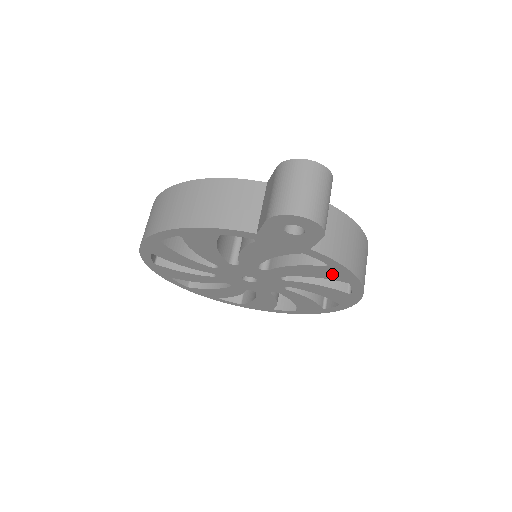
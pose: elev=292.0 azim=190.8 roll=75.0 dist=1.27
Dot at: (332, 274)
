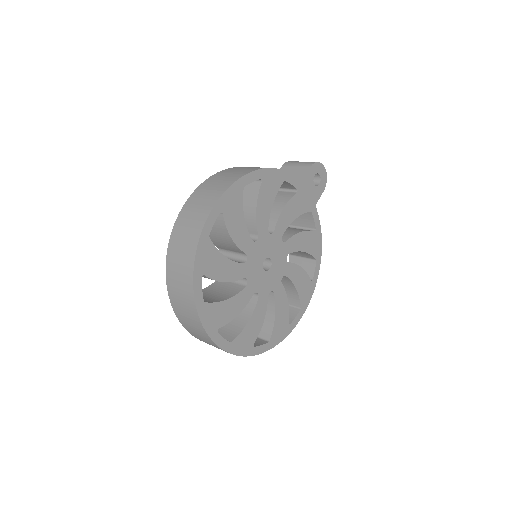
Dot at: (313, 245)
